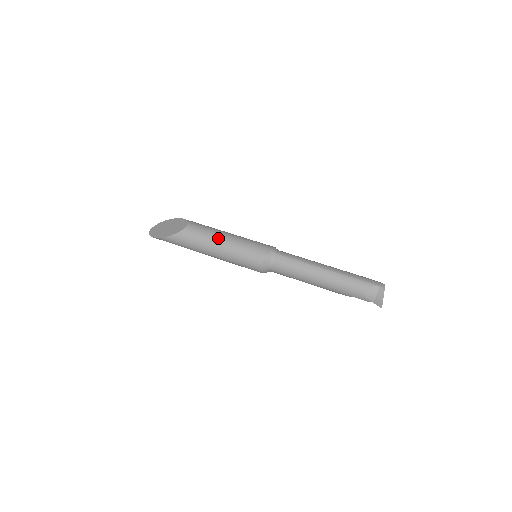
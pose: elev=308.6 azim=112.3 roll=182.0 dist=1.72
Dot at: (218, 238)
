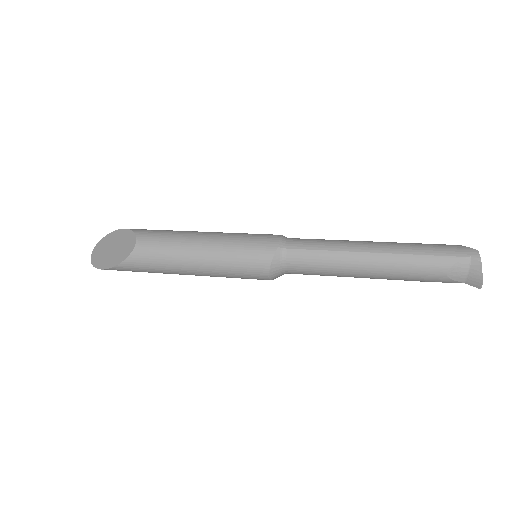
Dot at: (189, 250)
